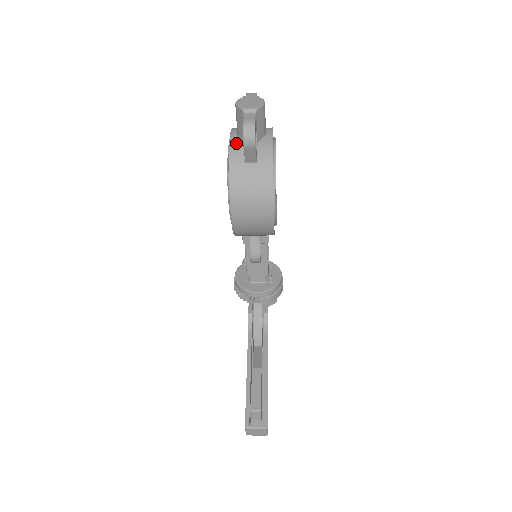
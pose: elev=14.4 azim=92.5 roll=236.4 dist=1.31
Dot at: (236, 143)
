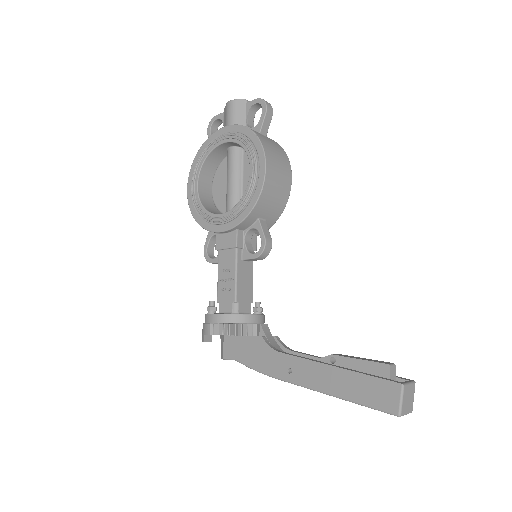
Dot at: occluded
